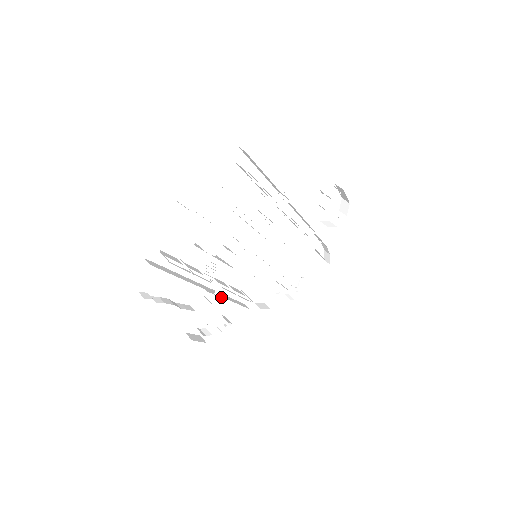
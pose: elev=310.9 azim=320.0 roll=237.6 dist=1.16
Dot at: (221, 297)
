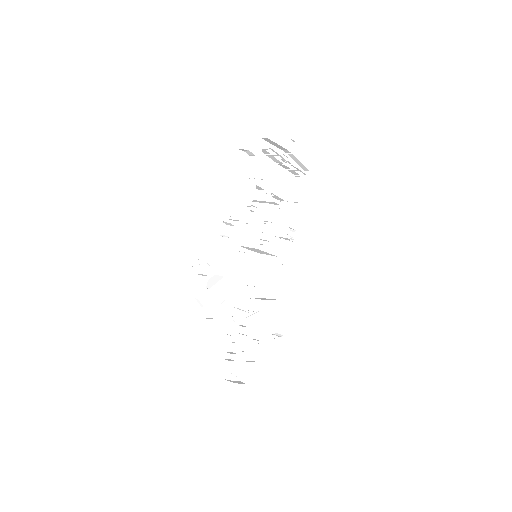
Dot at: (217, 260)
